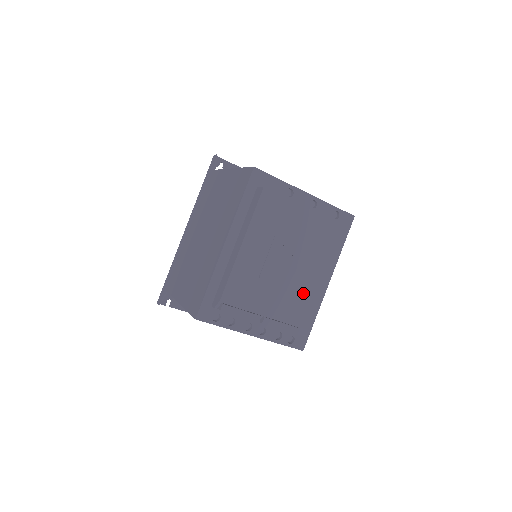
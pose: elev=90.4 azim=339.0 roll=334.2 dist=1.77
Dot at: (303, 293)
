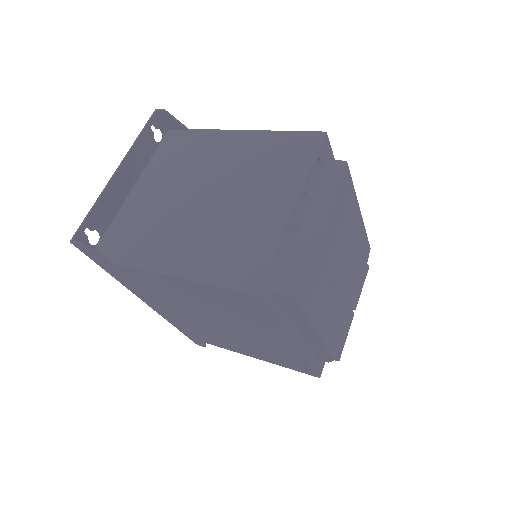
Dot at: (357, 254)
